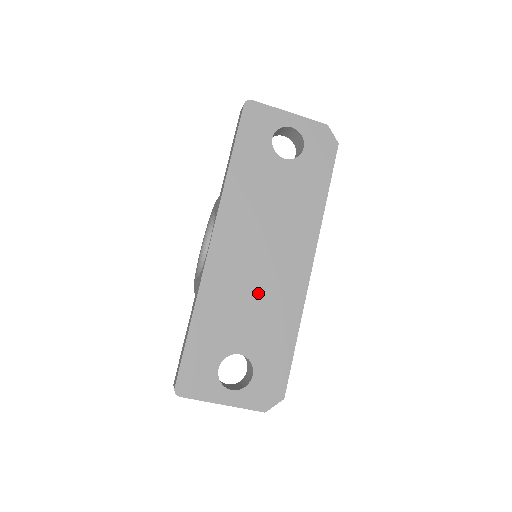
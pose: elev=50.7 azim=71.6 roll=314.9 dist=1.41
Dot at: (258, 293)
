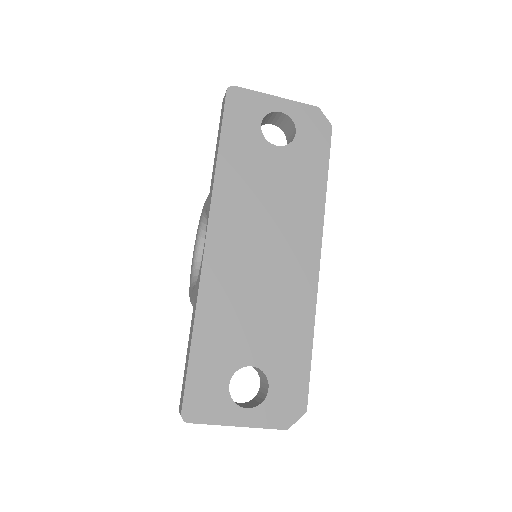
Dot at: (264, 295)
